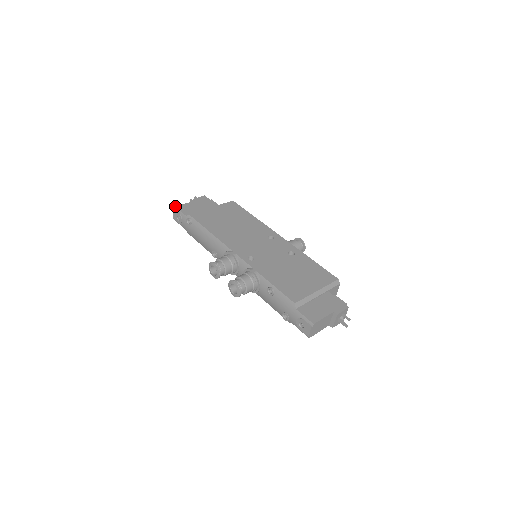
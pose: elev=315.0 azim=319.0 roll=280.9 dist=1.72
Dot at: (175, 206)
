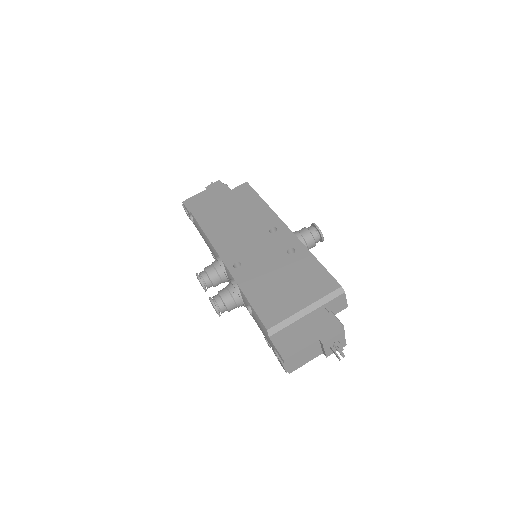
Dot at: occluded
